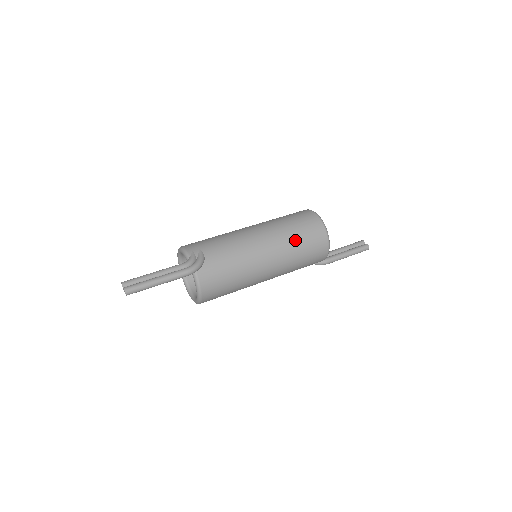
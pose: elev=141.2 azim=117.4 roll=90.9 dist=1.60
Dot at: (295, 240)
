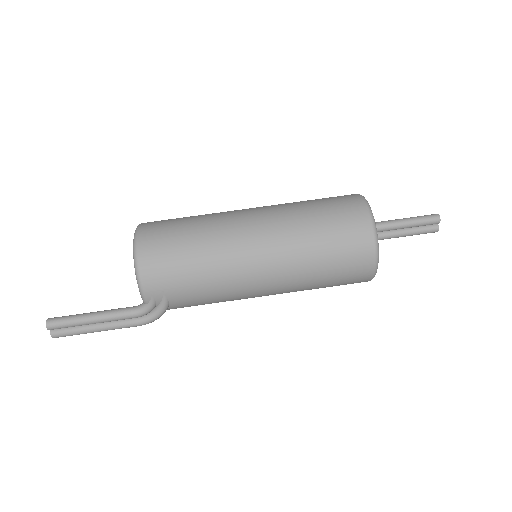
Dot at: occluded
